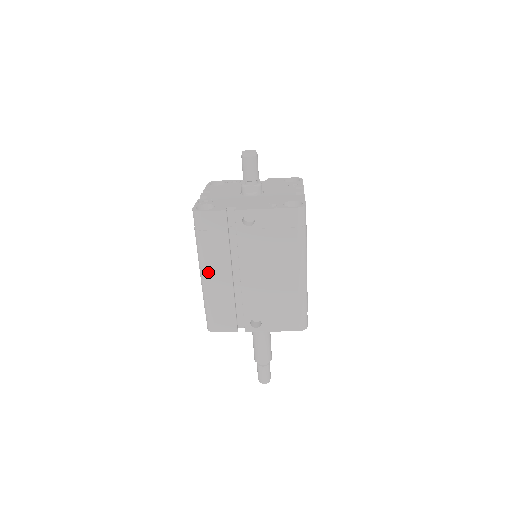
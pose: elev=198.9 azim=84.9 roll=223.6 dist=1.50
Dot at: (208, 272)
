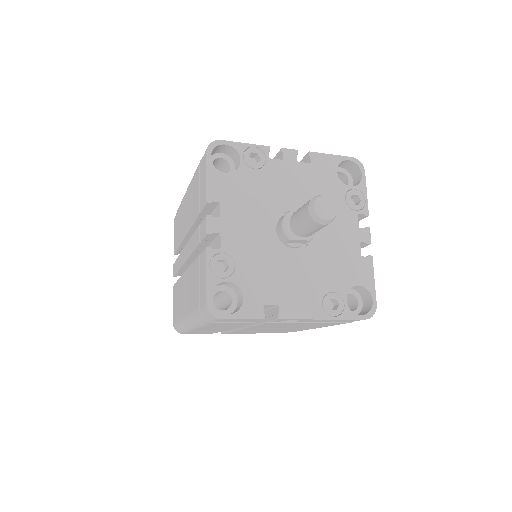
Dot at: (201, 328)
